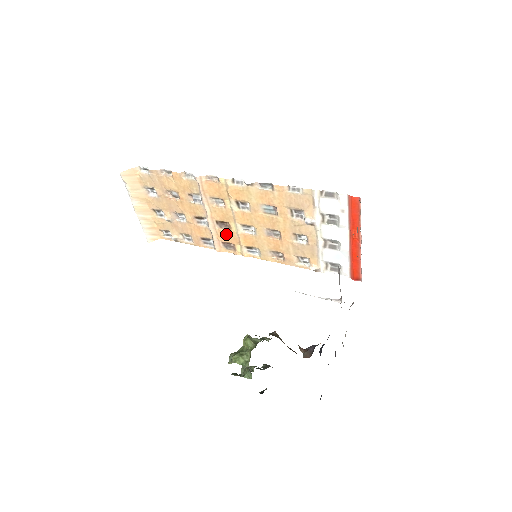
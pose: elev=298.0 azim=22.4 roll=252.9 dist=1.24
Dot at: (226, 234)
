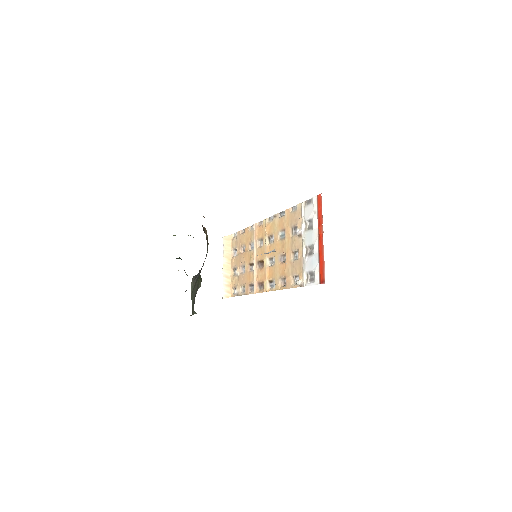
Dot at: (261, 272)
